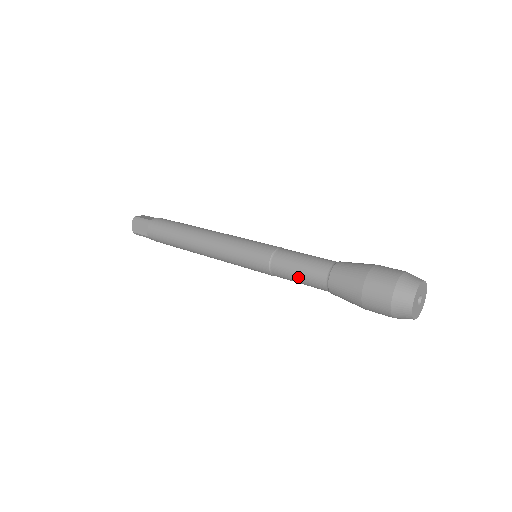
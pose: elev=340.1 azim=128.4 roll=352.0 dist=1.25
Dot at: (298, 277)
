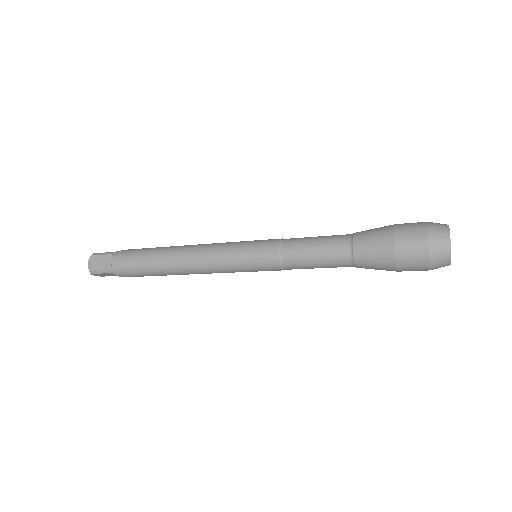
Dot at: (315, 255)
